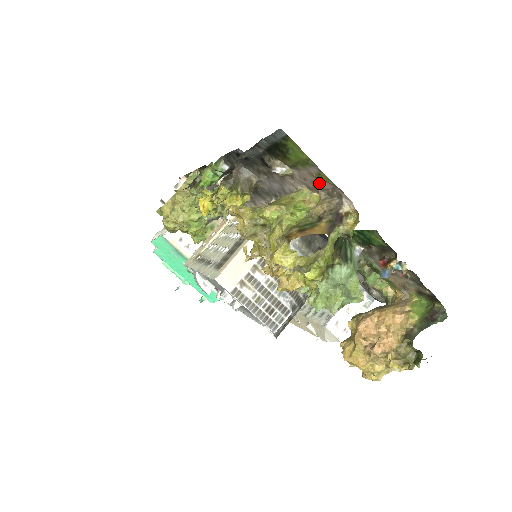
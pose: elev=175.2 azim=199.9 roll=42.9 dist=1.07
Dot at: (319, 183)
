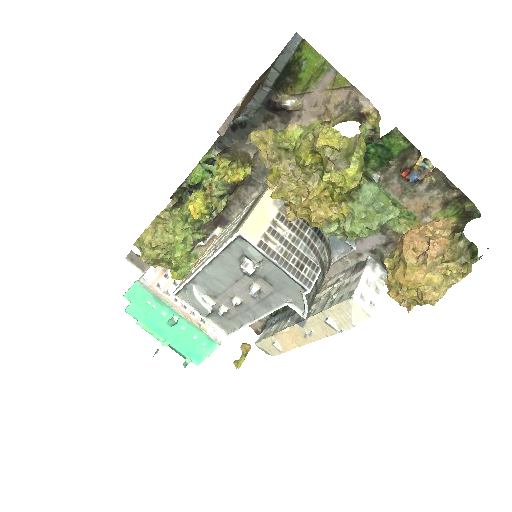
Dot at: (332, 99)
